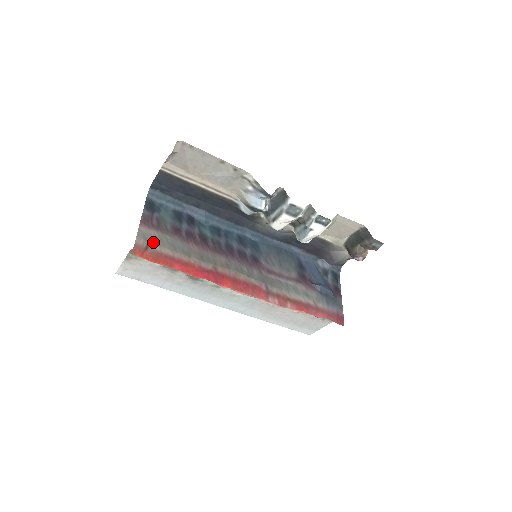
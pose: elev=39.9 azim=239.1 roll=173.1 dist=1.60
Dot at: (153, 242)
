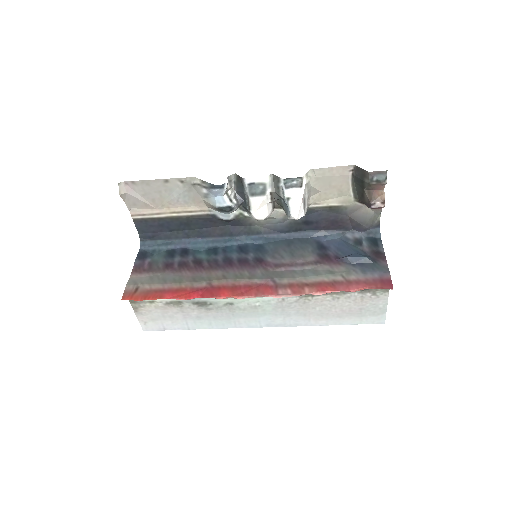
Dot at: (143, 283)
